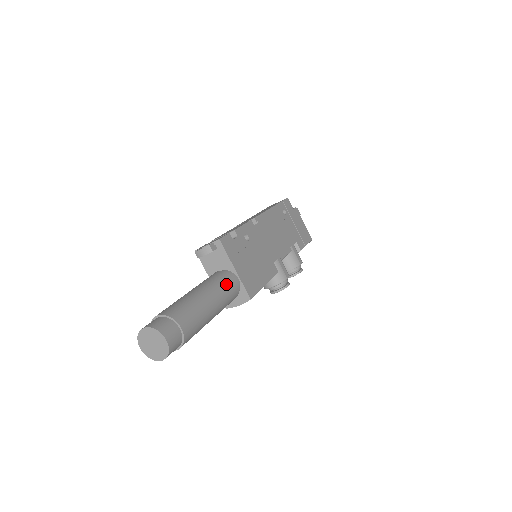
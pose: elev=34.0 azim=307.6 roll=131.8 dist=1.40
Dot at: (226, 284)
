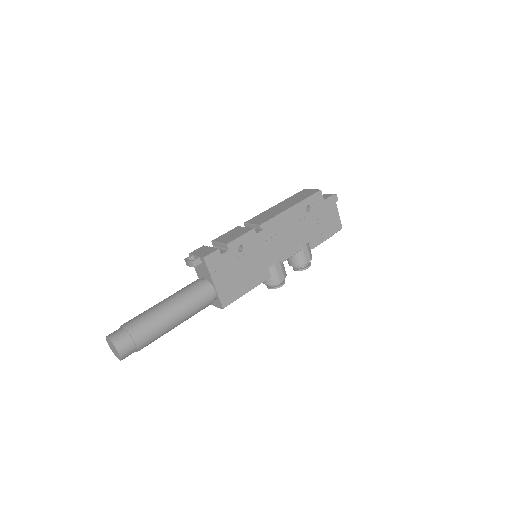
Dot at: (198, 299)
